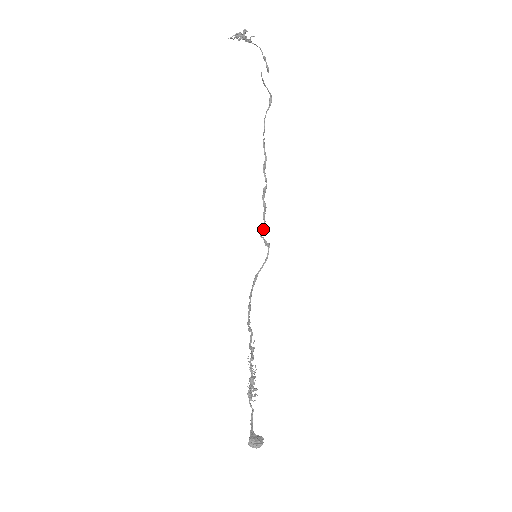
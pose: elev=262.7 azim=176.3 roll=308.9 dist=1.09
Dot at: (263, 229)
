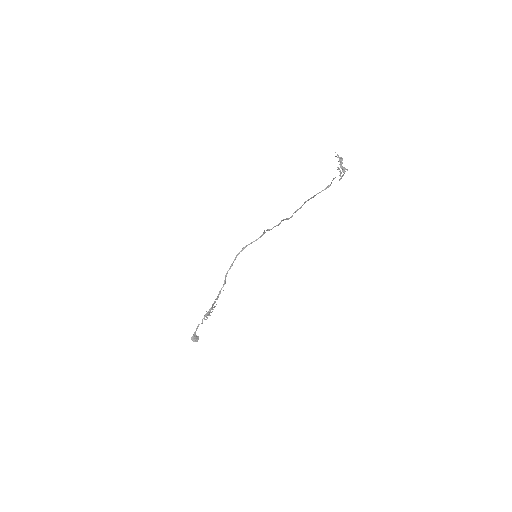
Dot at: occluded
